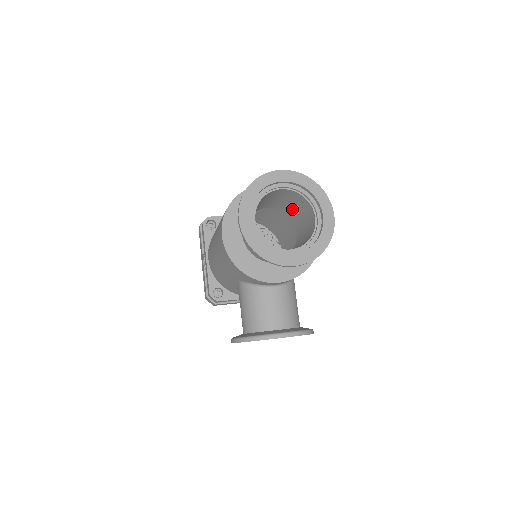
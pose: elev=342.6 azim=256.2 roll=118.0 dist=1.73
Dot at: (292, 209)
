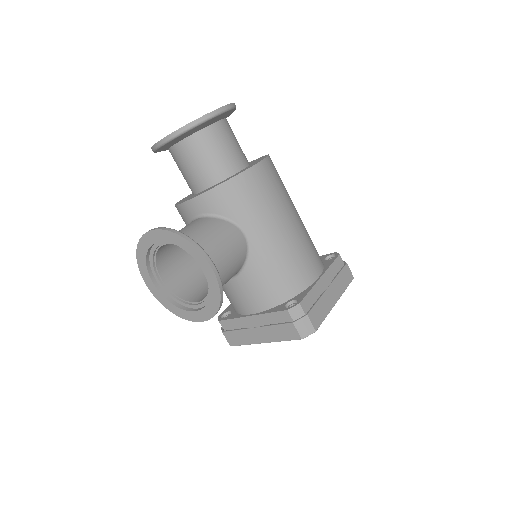
Dot at: occluded
